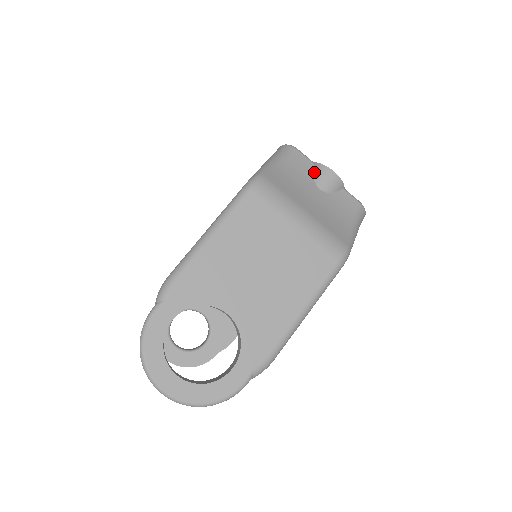
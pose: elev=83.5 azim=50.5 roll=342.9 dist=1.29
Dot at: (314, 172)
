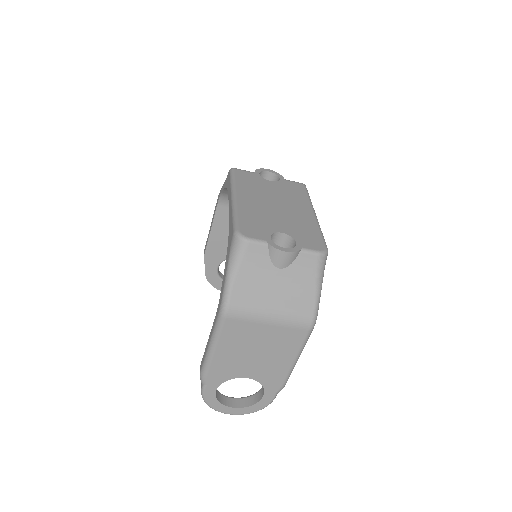
Dot at: (270, 255)
